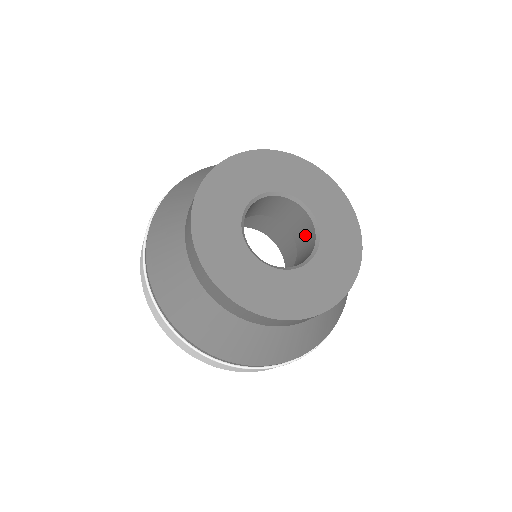
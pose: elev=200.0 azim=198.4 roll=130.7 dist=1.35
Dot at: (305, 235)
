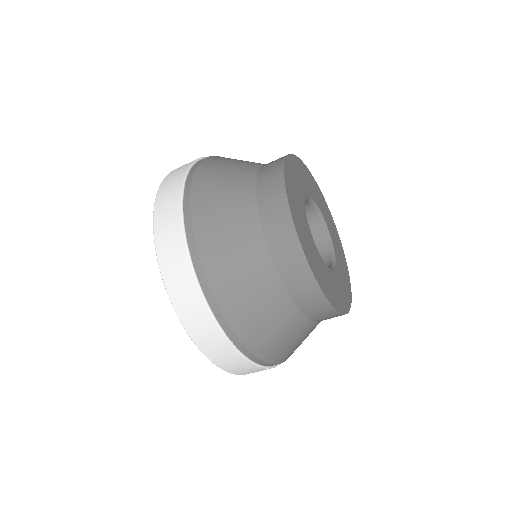
Dot at: occluded
